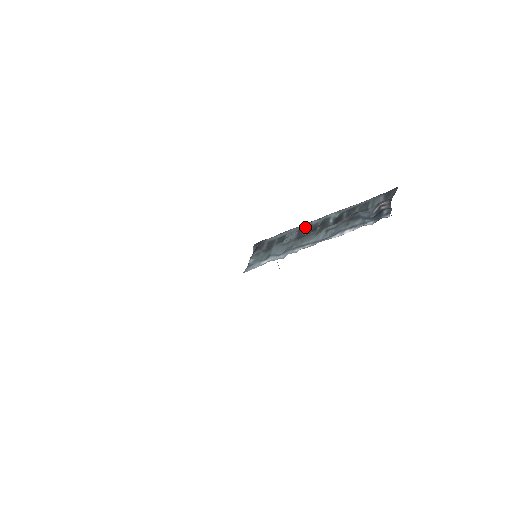
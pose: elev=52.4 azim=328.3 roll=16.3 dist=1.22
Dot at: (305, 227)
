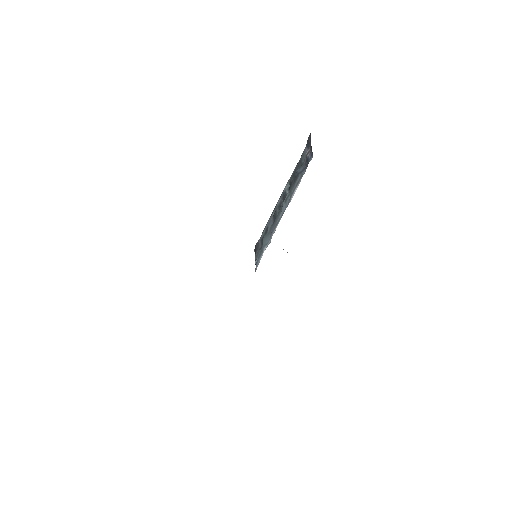
Dot at: (275, 211)
